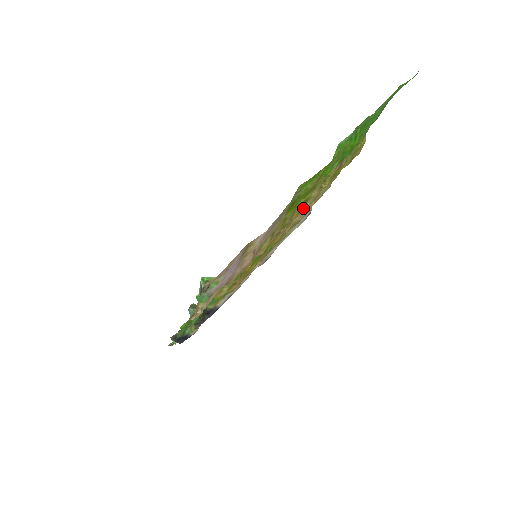
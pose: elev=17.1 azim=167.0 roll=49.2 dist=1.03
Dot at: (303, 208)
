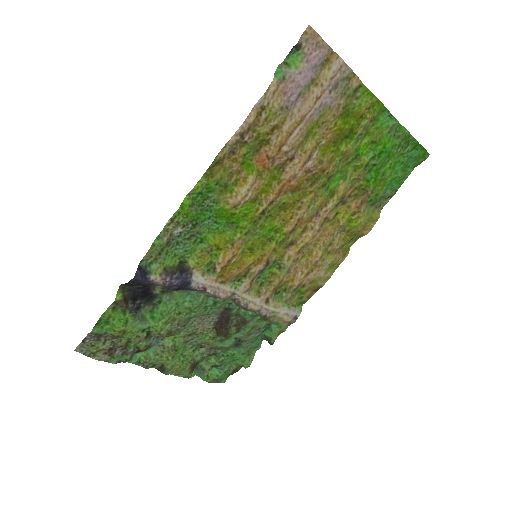
Dot at: (325, 205)
